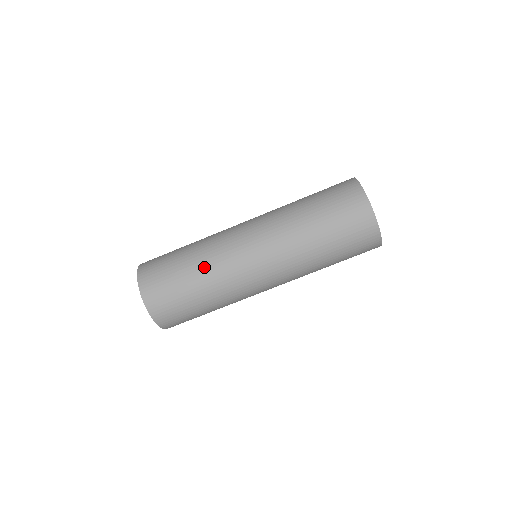
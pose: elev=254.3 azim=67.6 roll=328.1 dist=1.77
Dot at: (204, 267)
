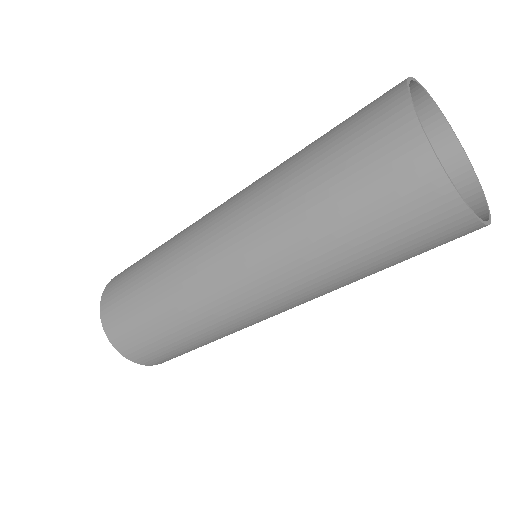
Dot at: (164, 297)
